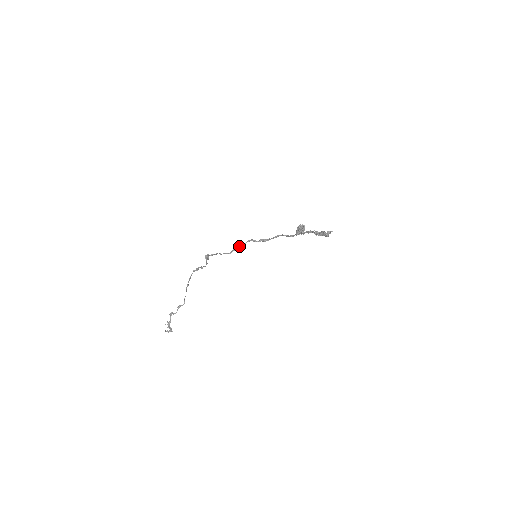
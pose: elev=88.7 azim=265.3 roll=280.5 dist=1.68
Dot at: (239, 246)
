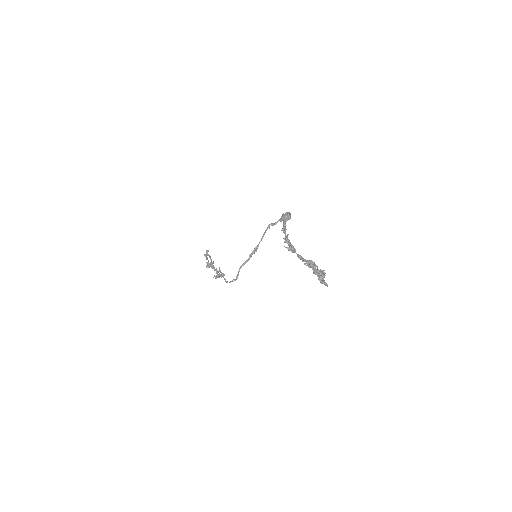
Dot at: occluded
